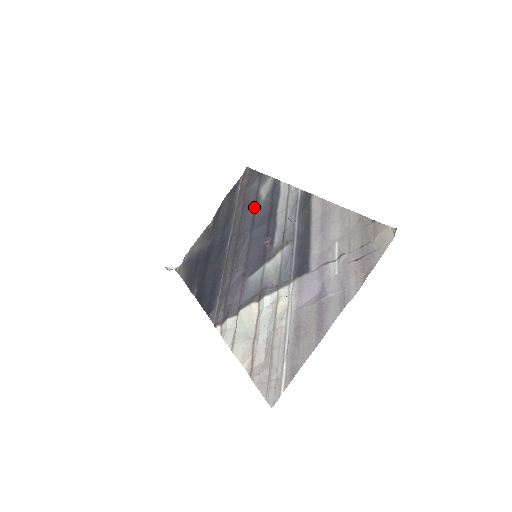
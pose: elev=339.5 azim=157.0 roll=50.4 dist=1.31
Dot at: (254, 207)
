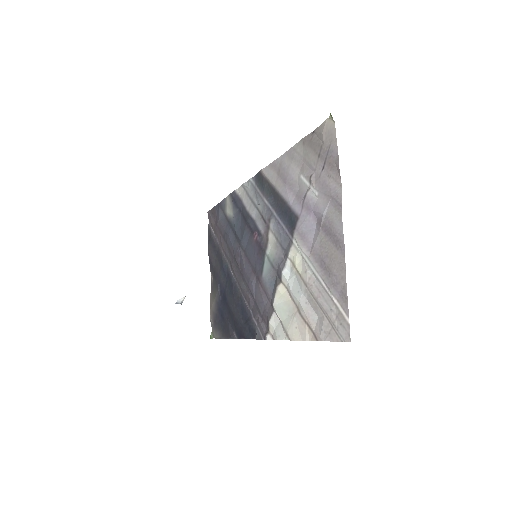
Dot at: (231, 229)
